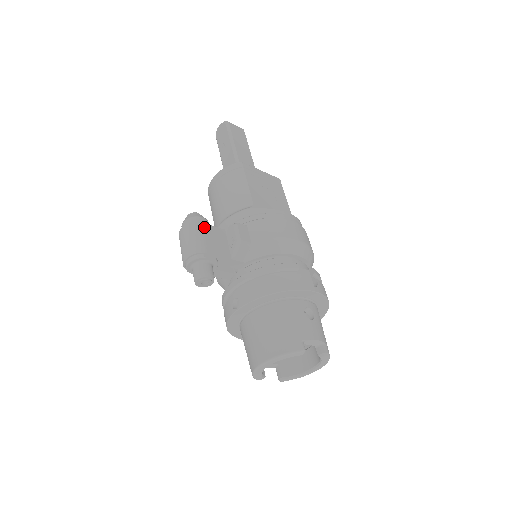
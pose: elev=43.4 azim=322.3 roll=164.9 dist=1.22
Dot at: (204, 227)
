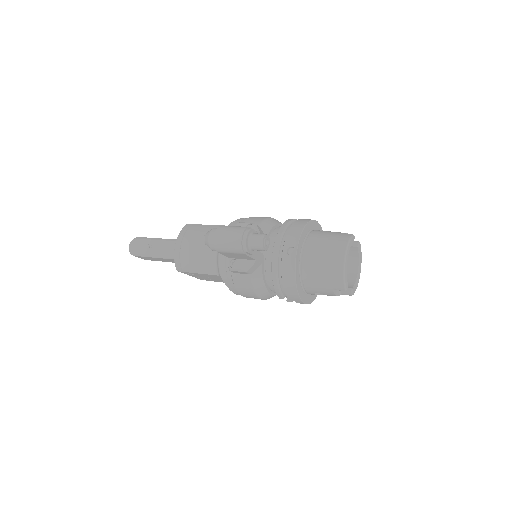
Dot at: occluded
